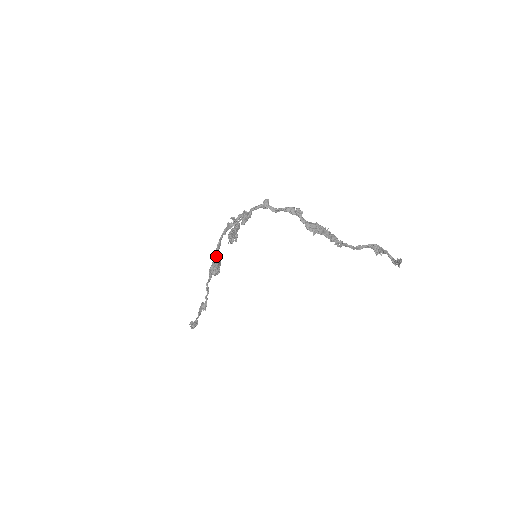
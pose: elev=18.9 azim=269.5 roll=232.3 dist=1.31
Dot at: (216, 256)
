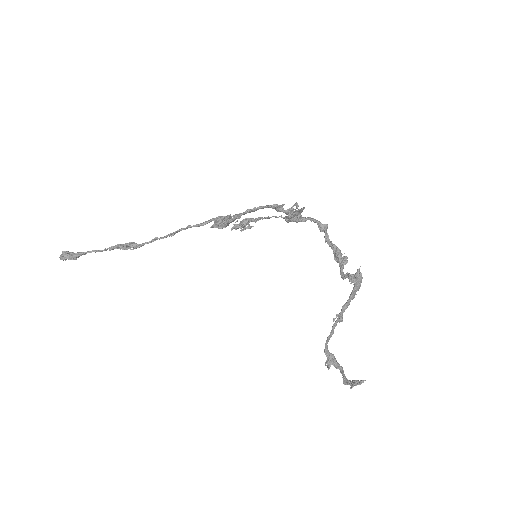
Dot at: (243, 213)
